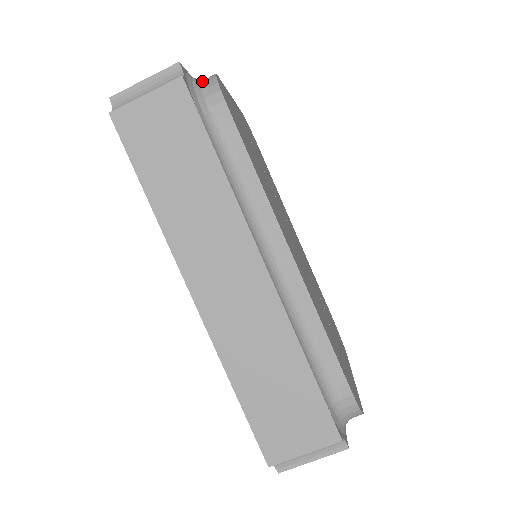
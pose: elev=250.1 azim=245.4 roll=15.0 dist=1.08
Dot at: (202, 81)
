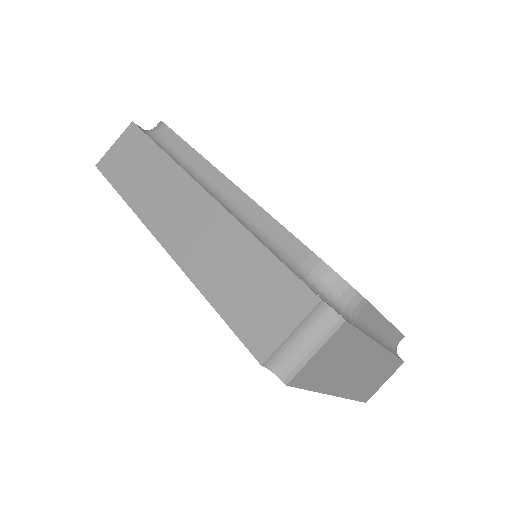
Dot at: occluded
